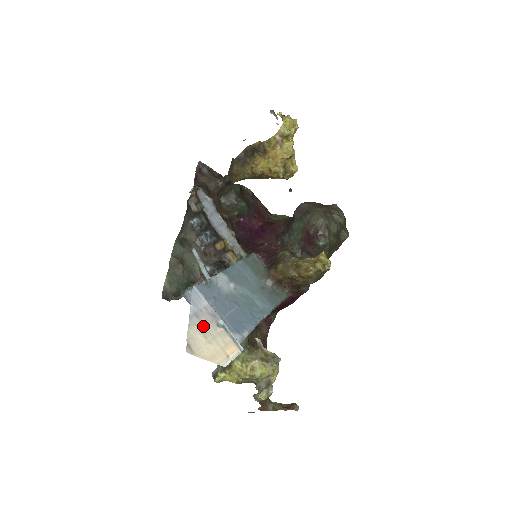
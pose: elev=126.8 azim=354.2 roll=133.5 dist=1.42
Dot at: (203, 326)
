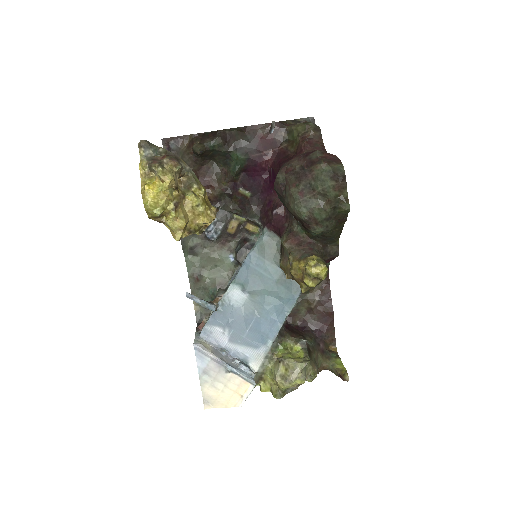
Dot at: (213, 379)
